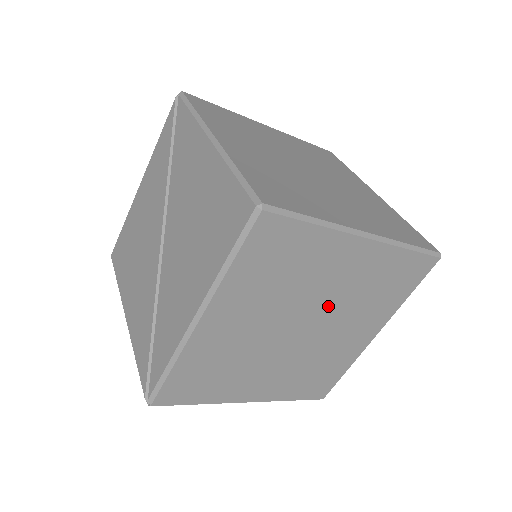
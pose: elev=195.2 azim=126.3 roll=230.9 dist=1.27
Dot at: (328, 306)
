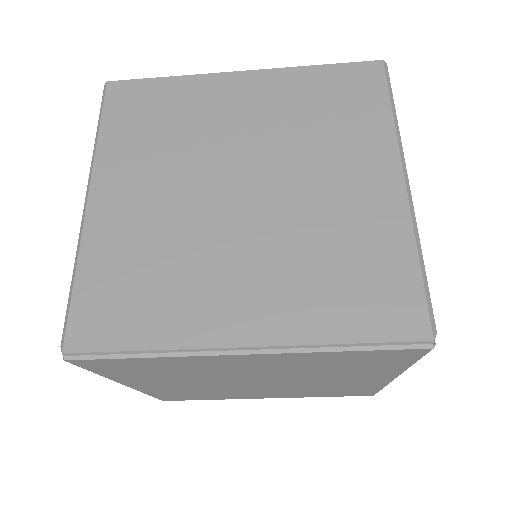
Dot at: (260, 150)
